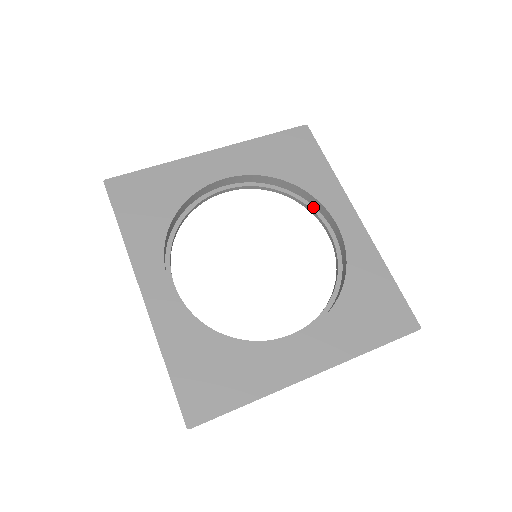
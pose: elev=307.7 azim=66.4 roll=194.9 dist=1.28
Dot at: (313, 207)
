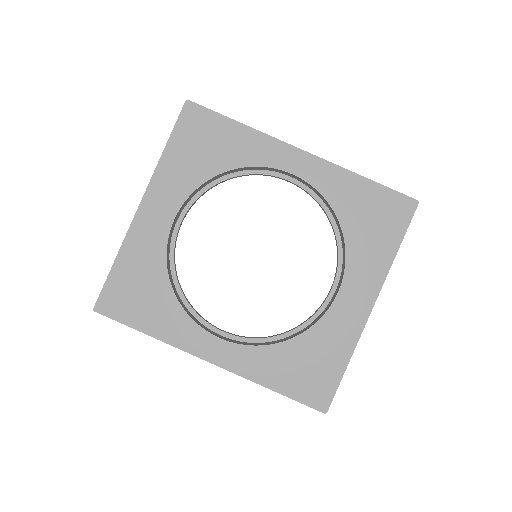
Dot at: (258, 171)
